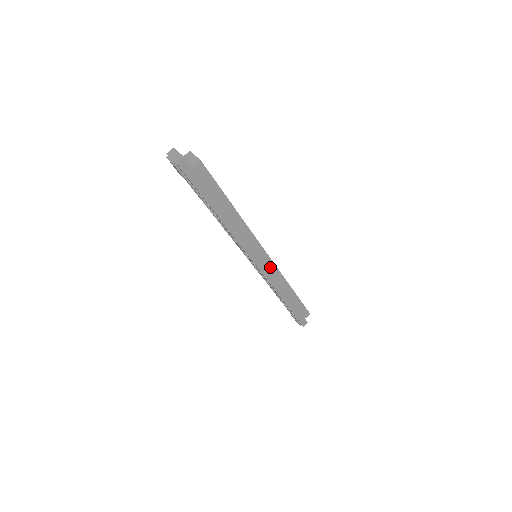
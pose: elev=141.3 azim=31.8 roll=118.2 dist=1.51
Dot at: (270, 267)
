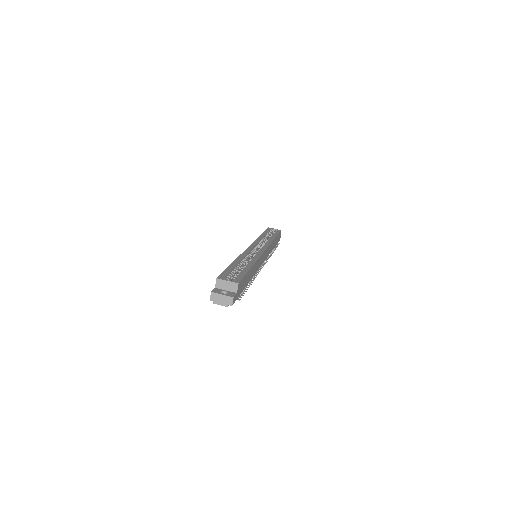
Dot at: (267, 251)
